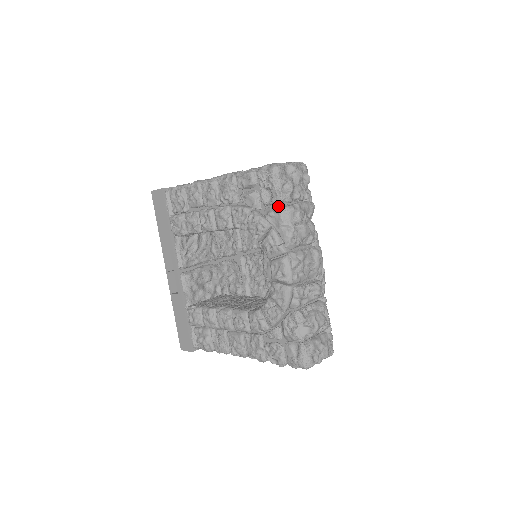
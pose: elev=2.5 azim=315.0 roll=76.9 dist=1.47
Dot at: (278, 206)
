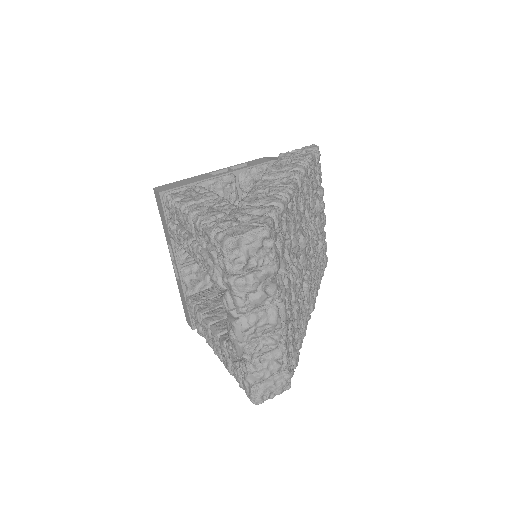
Dot at: (231, 276)
